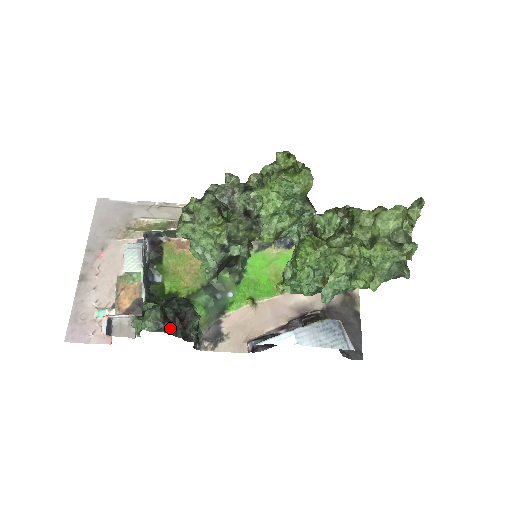
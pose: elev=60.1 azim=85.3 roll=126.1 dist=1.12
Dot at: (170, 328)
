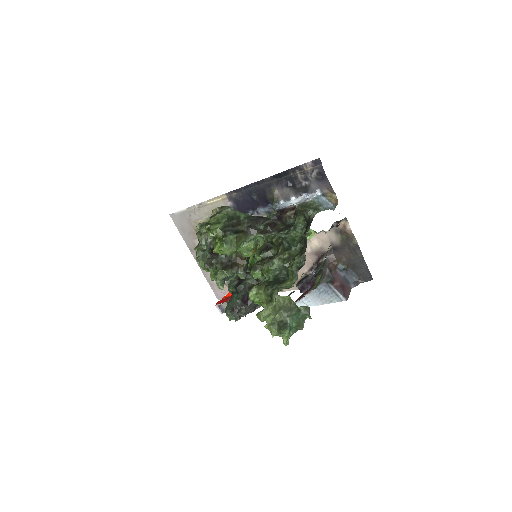
Dot at: (241, 315)
